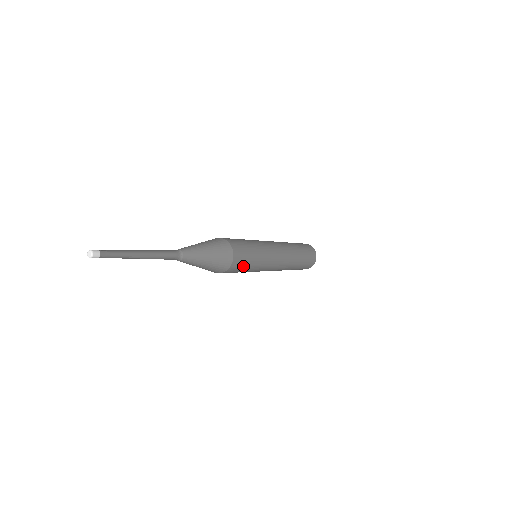
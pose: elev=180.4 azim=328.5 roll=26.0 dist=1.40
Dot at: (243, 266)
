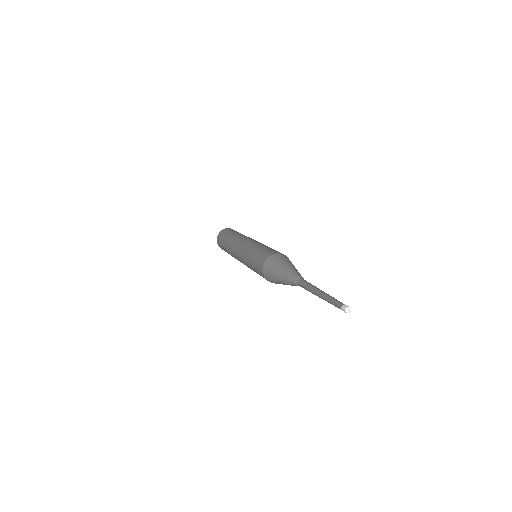
Dot at: occluded
